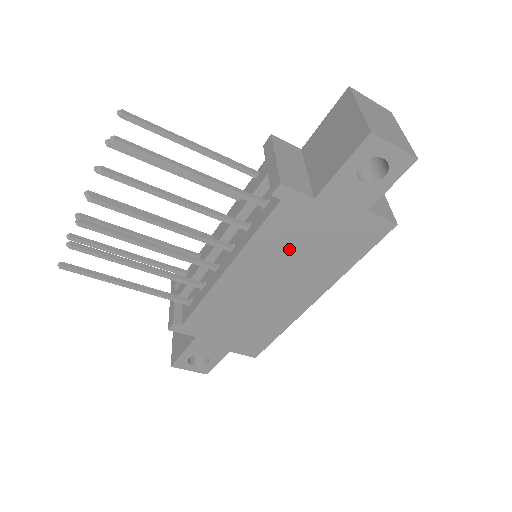
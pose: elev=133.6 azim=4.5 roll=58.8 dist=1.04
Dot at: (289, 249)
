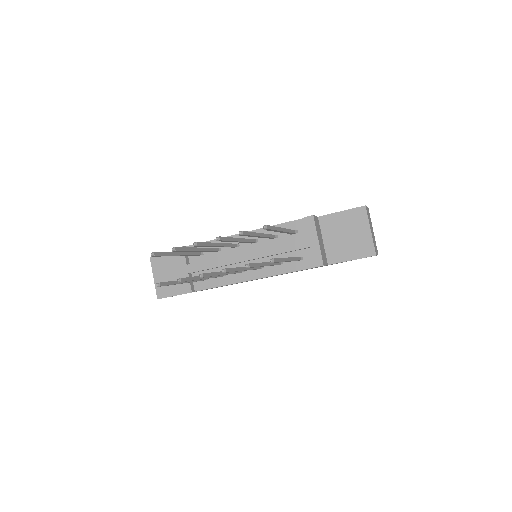
Dot at: occluded
